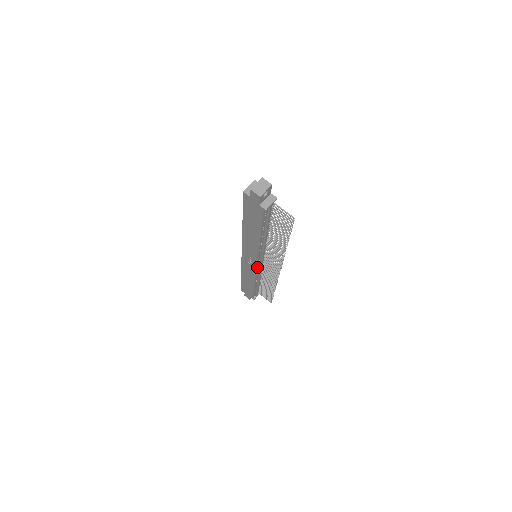
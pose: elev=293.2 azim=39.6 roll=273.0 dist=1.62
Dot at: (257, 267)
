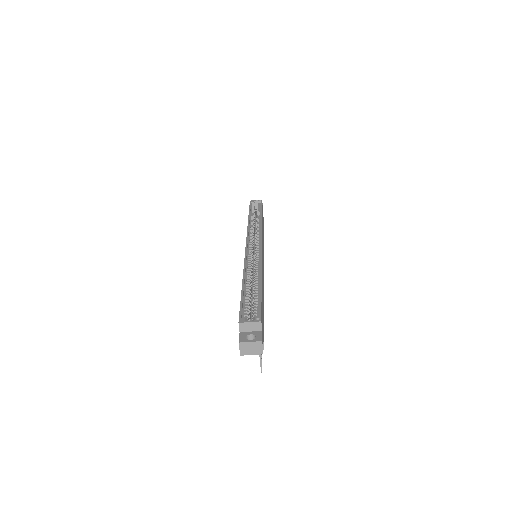
Dot at: occluded
